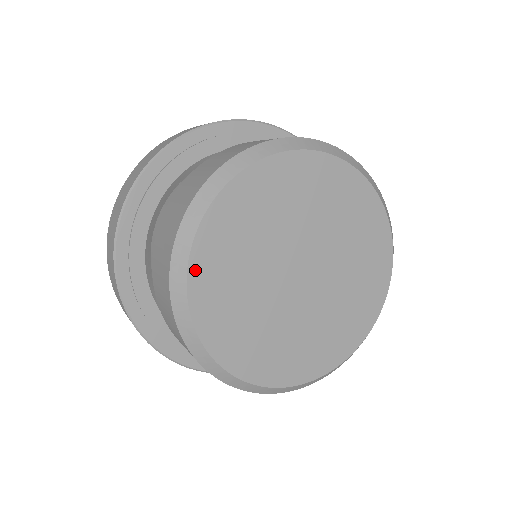
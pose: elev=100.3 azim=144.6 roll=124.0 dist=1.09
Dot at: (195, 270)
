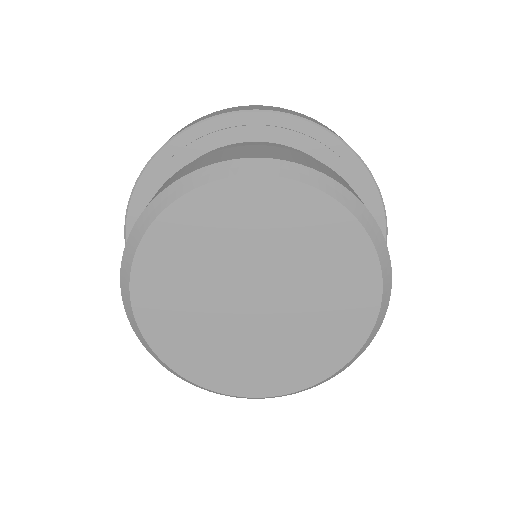
Dot at: (181, 207)
